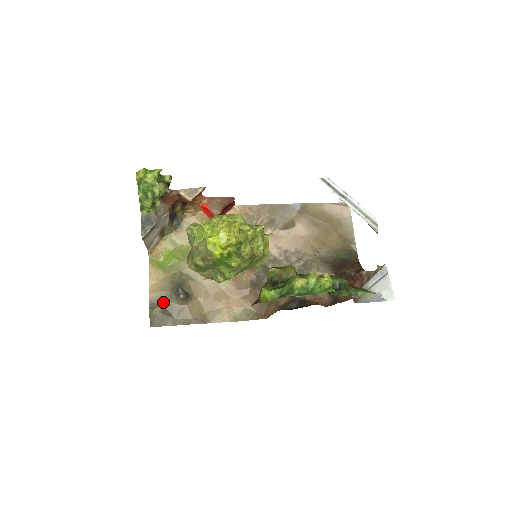
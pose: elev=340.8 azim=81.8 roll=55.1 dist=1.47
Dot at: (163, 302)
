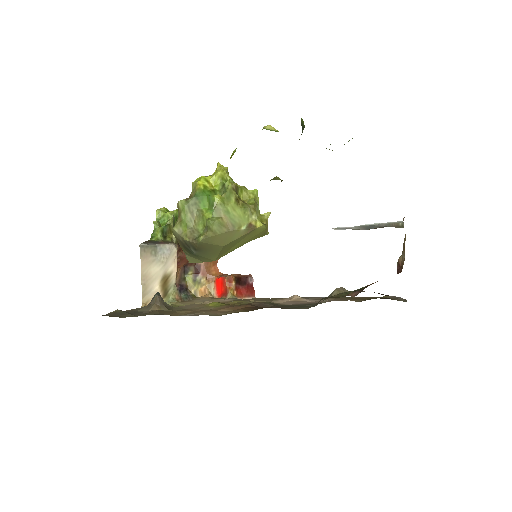
Dot at: (131, 311)
